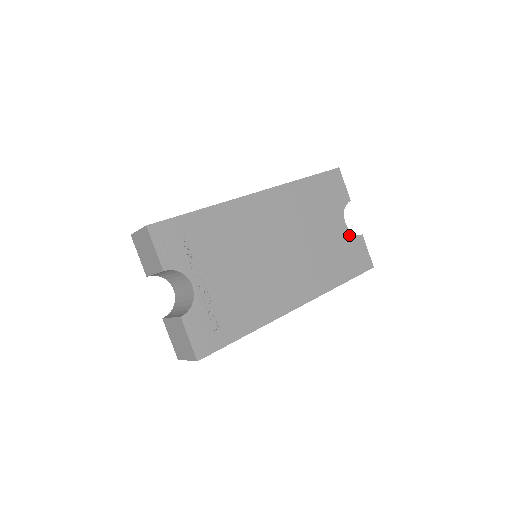
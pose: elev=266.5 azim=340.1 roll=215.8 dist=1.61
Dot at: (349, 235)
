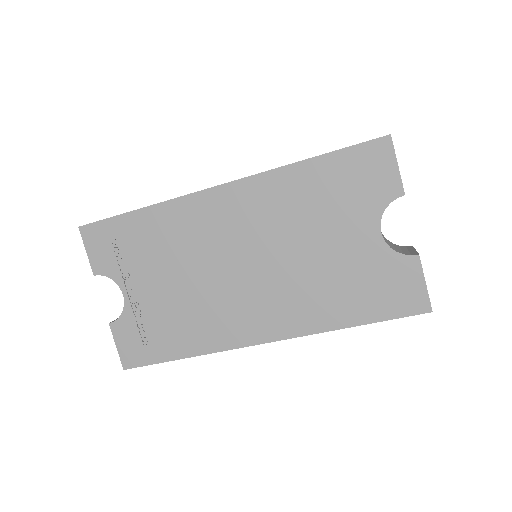
Dot at: (385, 254)
